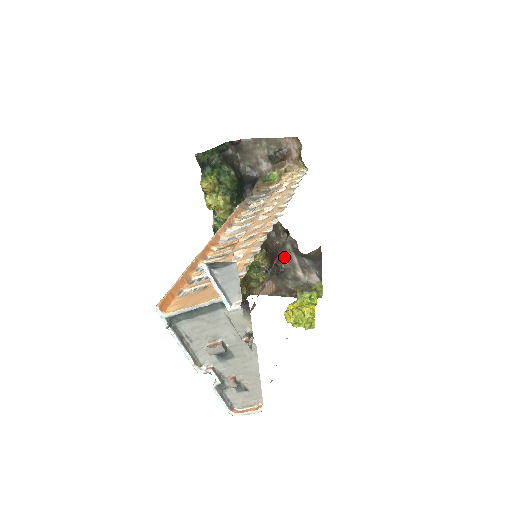
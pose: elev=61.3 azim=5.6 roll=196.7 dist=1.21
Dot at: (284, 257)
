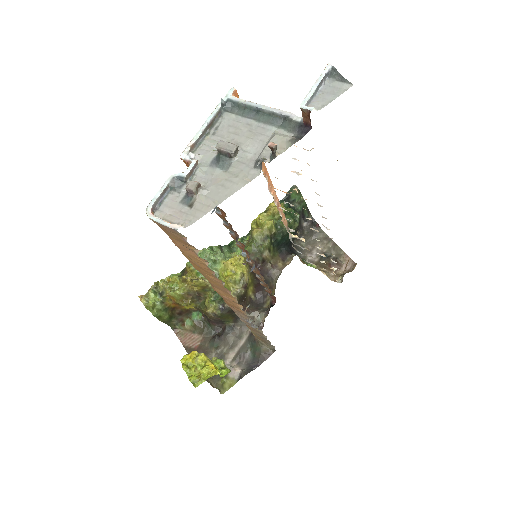
Dot at: (238, 330)
